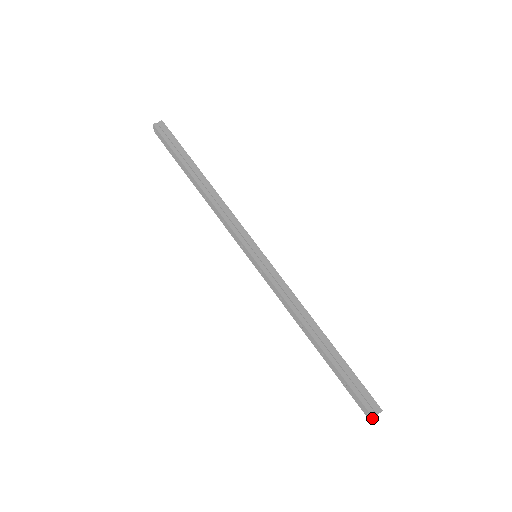
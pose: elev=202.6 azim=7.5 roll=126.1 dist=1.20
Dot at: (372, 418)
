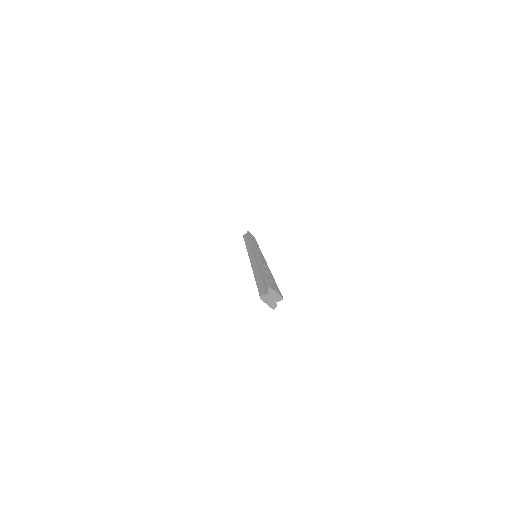
Dot at: (263, 301)
